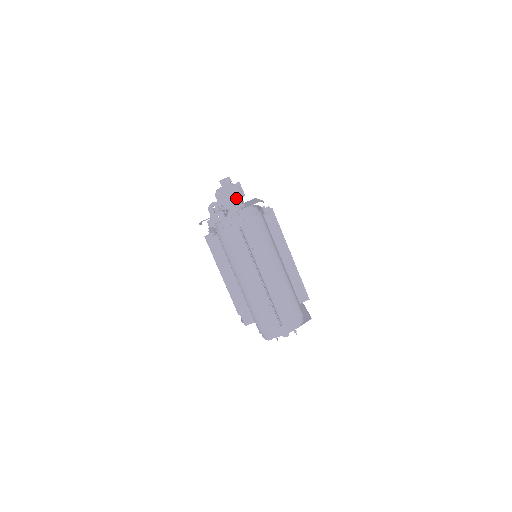
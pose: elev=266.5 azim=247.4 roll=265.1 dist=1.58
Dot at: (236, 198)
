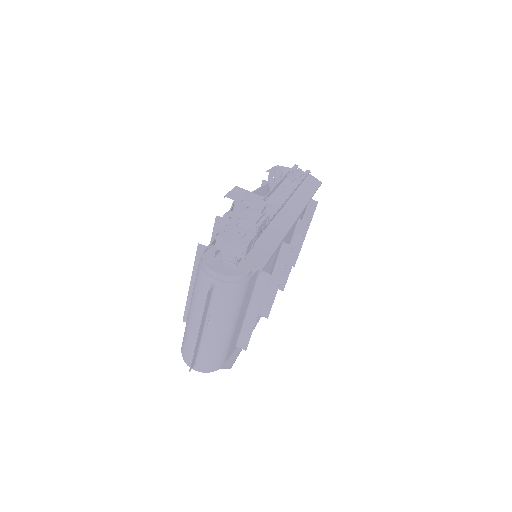
Dot at: (234, 254)
